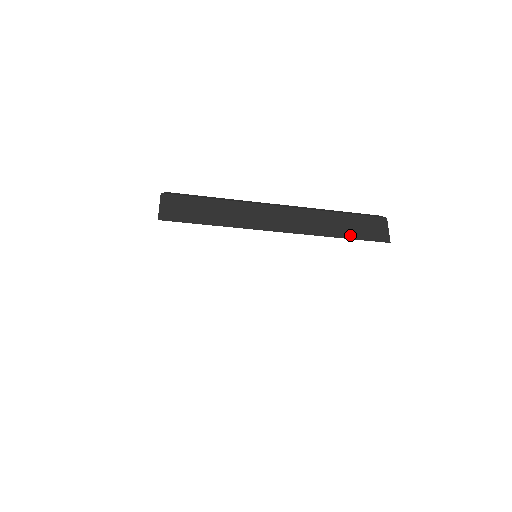
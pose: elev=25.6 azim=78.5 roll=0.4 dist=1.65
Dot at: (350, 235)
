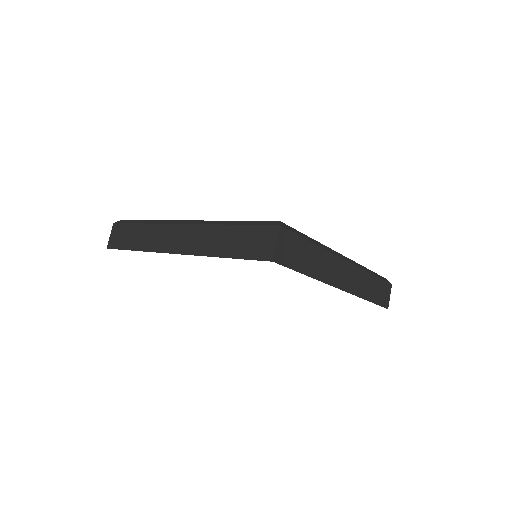
Dot at: (374, 299)
